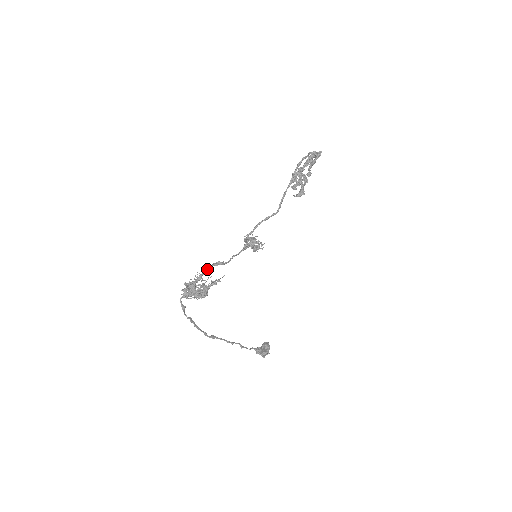
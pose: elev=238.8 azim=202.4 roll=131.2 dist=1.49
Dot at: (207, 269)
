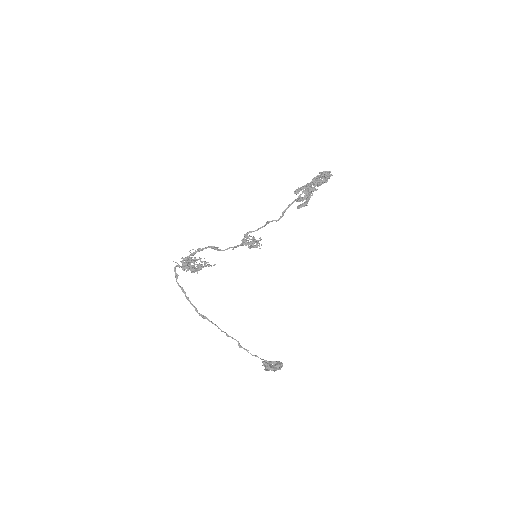
Dot at: (201, 249)
